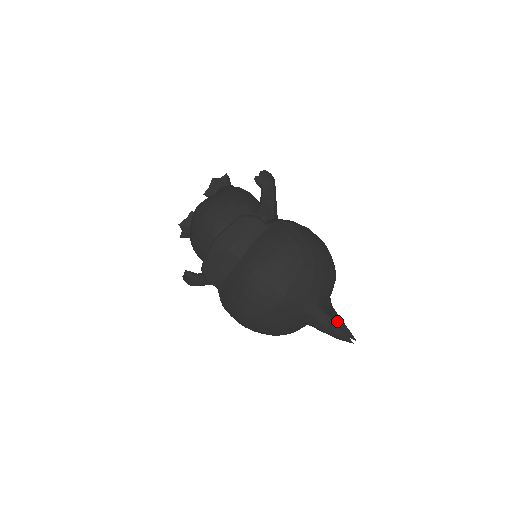
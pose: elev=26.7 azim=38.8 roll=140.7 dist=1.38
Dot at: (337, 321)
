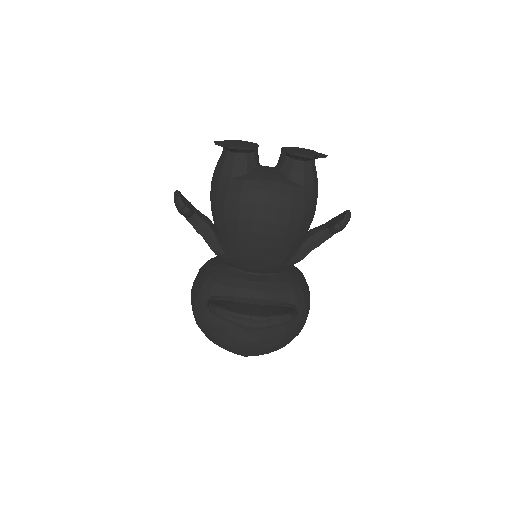
Dot at: occluded
